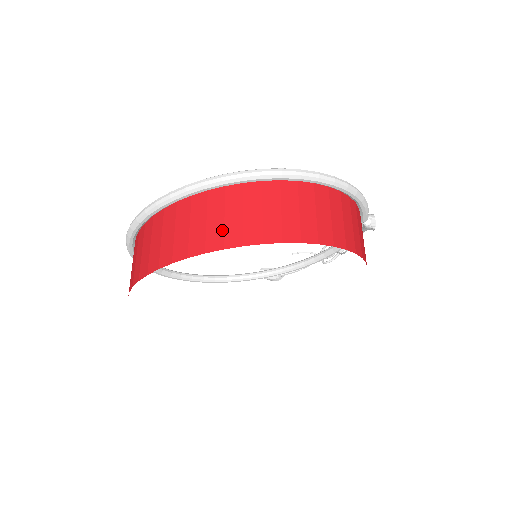
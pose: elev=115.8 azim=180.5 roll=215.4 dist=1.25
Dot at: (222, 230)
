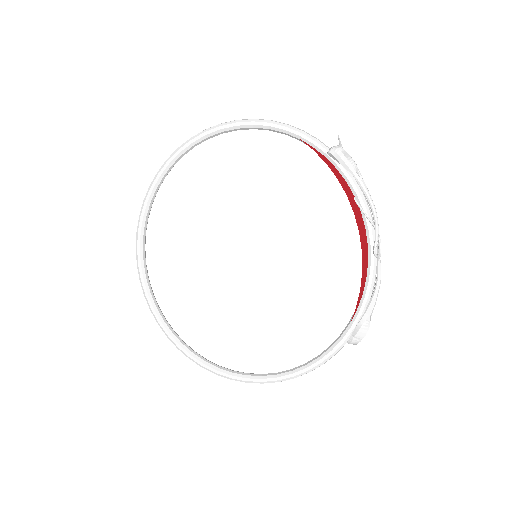
Dot at: occluded
